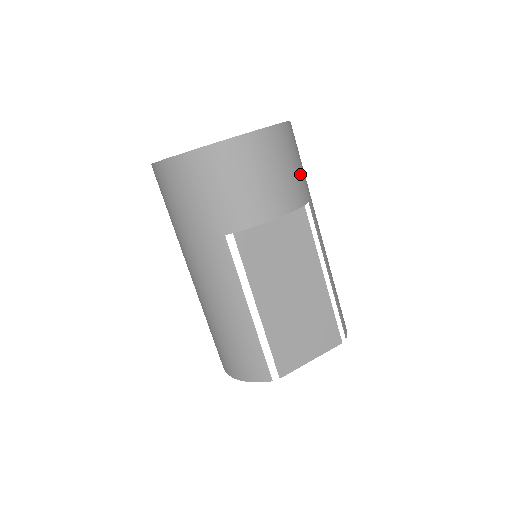
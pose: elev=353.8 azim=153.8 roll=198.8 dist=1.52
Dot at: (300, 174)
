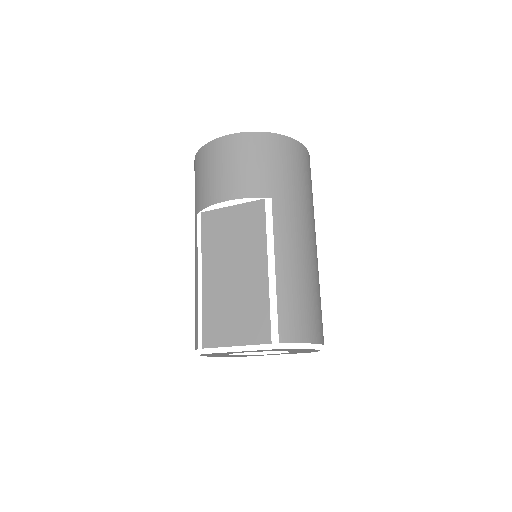
Dot at: (269, 173)
